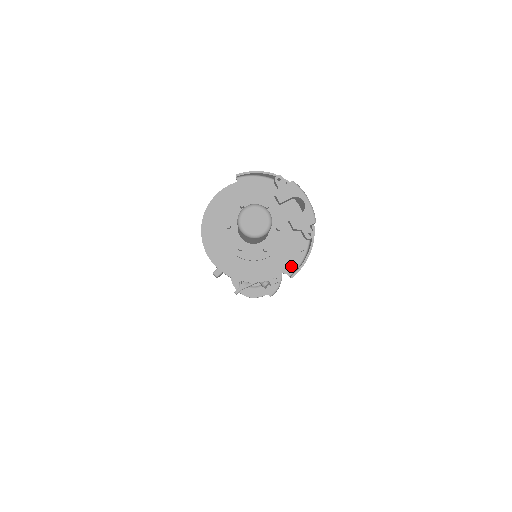
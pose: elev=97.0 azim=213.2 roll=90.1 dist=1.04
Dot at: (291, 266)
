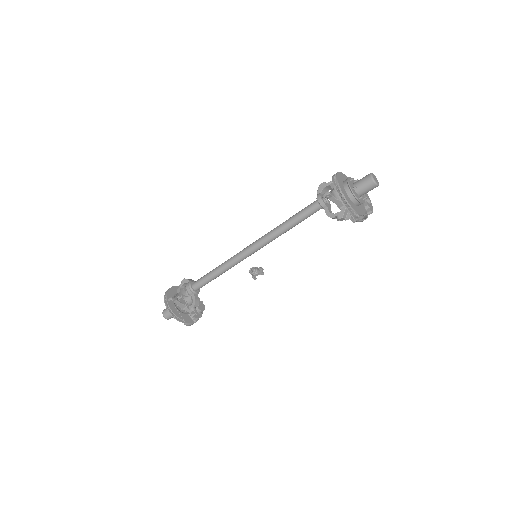
Dot at: (356, 218)
